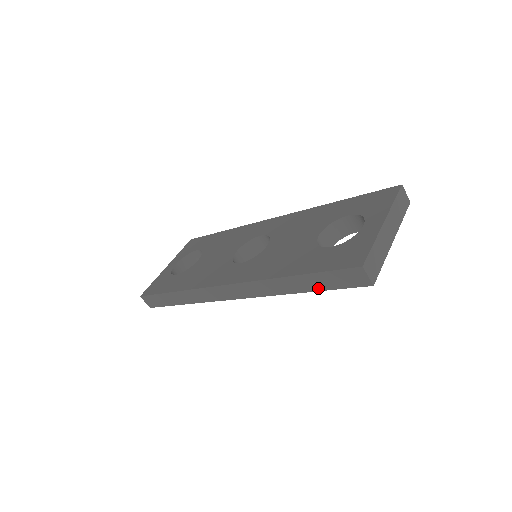
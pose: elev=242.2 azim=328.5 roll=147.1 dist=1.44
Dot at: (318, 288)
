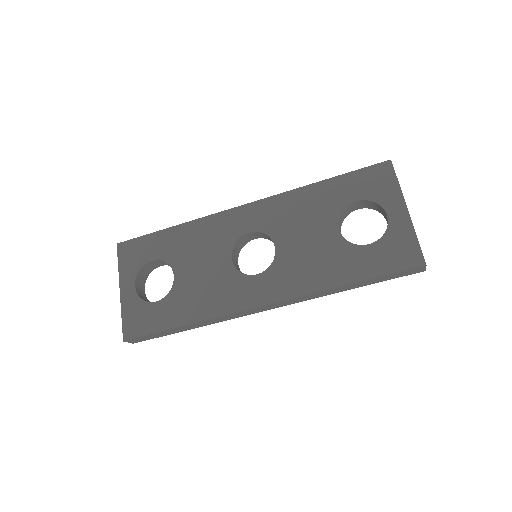
Dot at: (371, 283)
